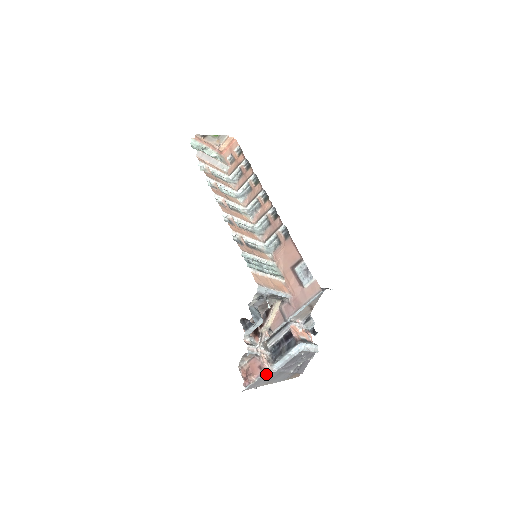
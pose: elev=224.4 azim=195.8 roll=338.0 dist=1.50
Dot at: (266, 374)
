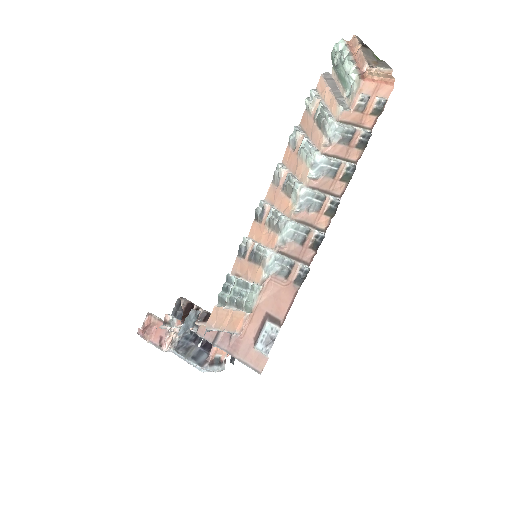
Dot at: occluded
